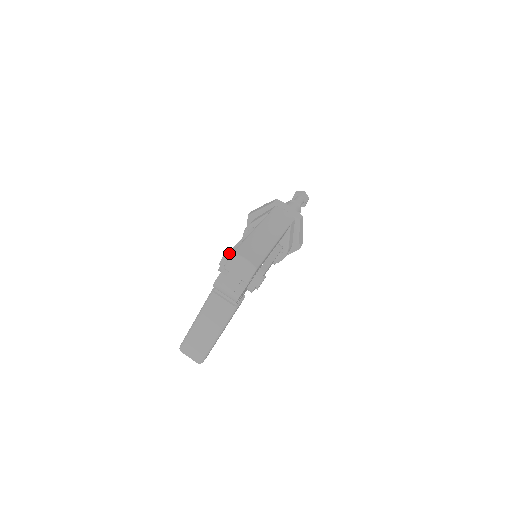
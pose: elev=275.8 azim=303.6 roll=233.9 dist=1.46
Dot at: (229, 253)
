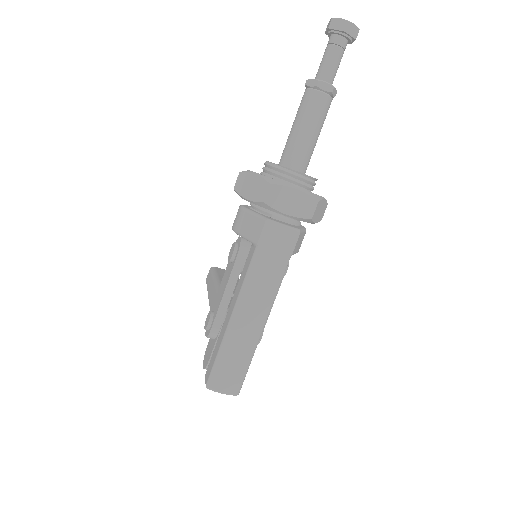
Dot at: (210, 334)
